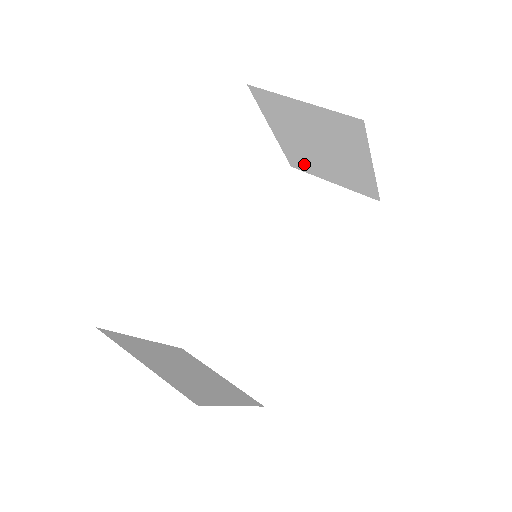
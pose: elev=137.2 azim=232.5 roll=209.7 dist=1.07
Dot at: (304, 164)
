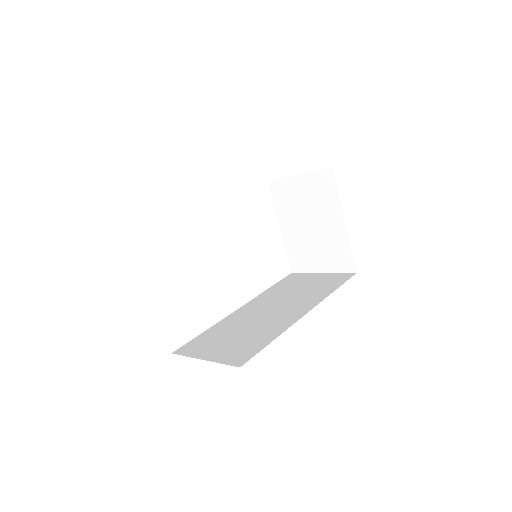
Dot at: (301, 260)
